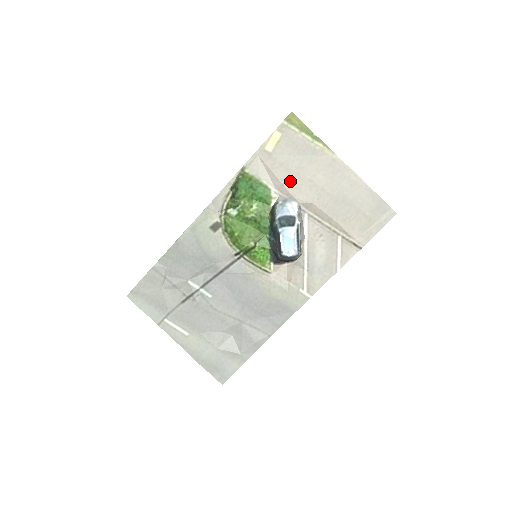
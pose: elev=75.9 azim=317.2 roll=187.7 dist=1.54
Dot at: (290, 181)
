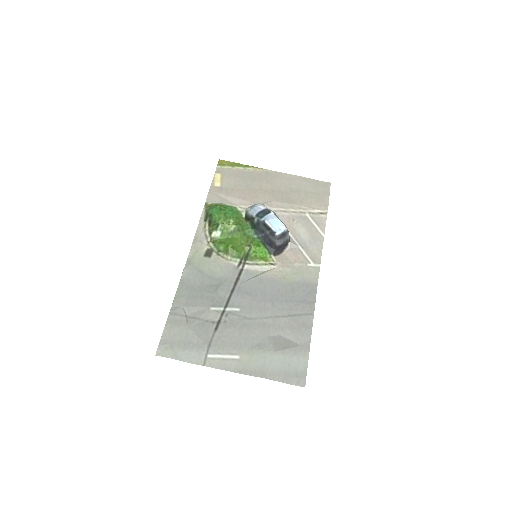
Dot at: (246, 196)
